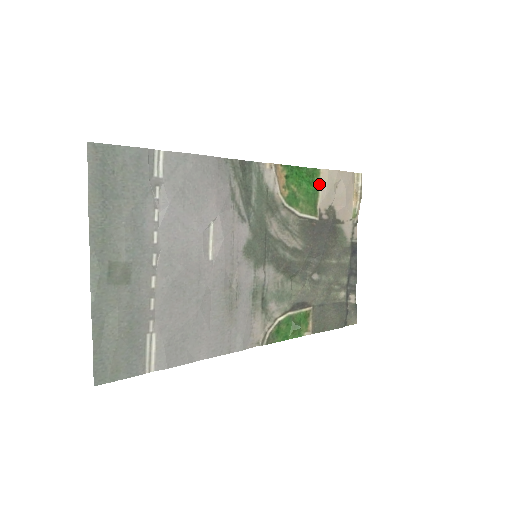
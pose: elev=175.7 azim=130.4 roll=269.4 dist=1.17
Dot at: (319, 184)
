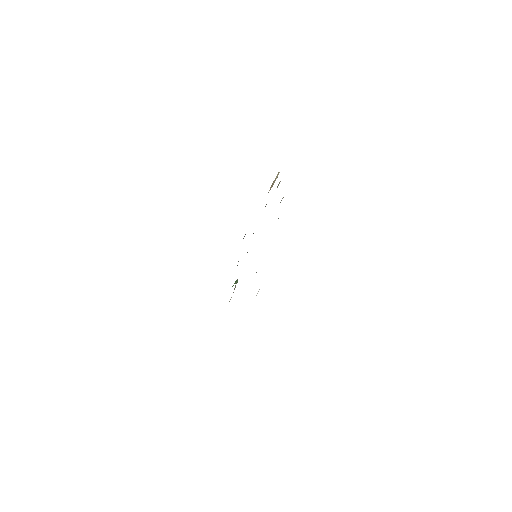
Dot at: occluded
